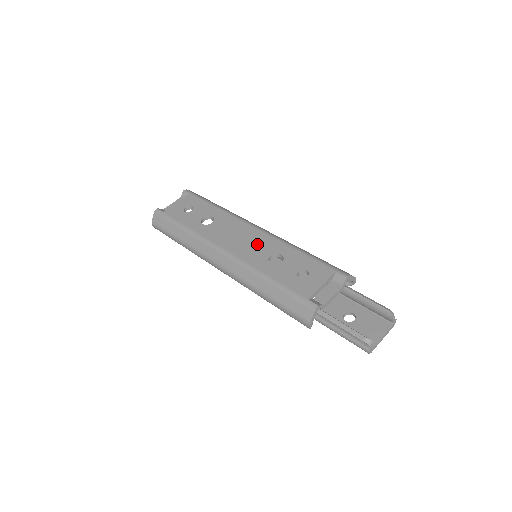
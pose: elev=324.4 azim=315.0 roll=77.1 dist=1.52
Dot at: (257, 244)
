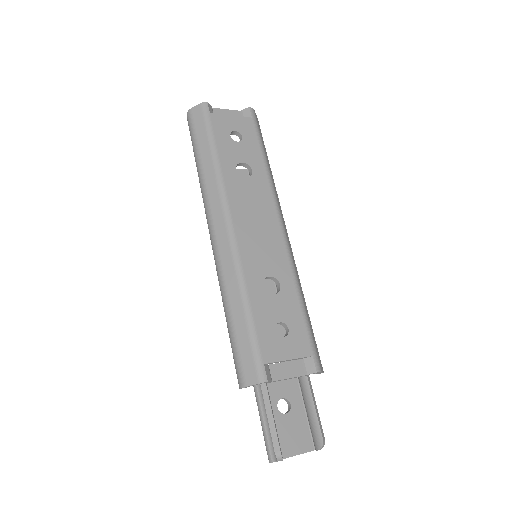
Dot at: (268, 249)
